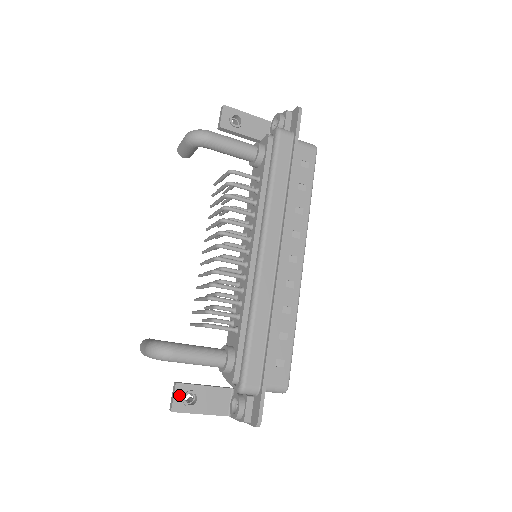
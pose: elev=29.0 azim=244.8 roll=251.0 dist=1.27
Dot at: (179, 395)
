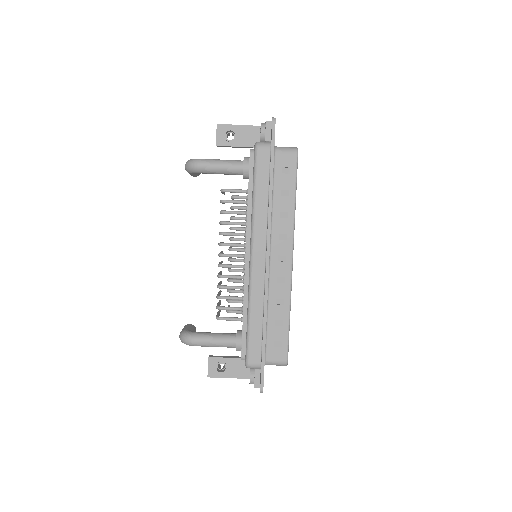
Dot at: (212, 365)
